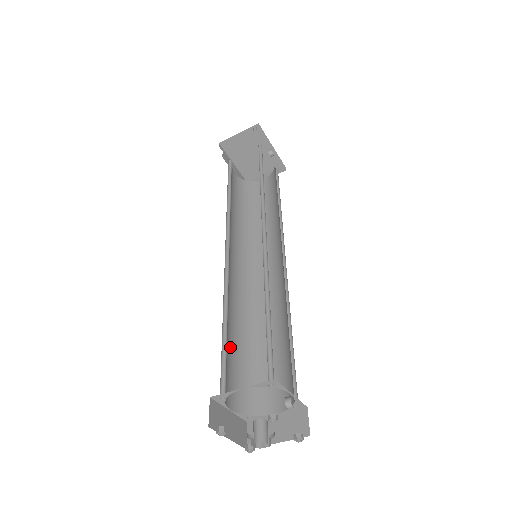
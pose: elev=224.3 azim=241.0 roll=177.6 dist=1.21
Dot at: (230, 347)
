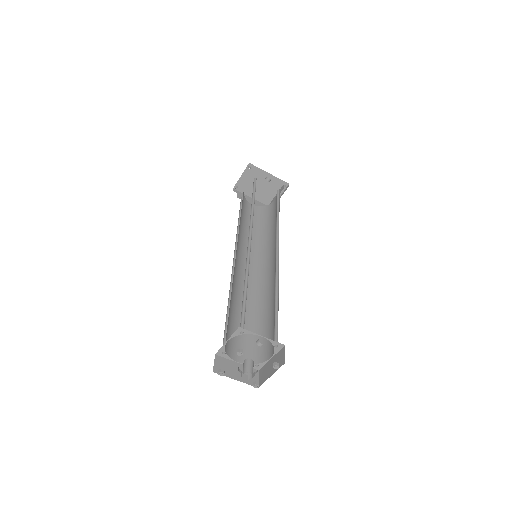
Dot at: occluded
